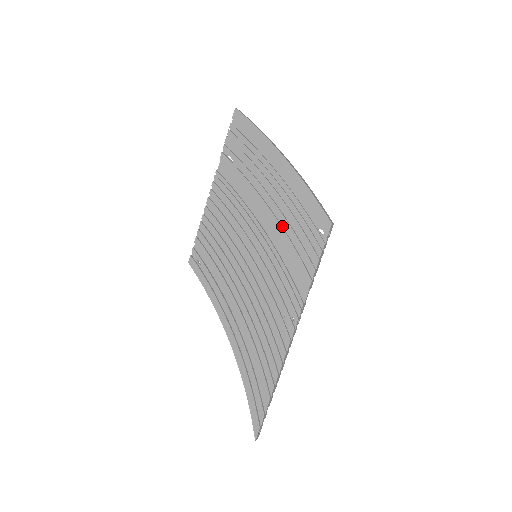
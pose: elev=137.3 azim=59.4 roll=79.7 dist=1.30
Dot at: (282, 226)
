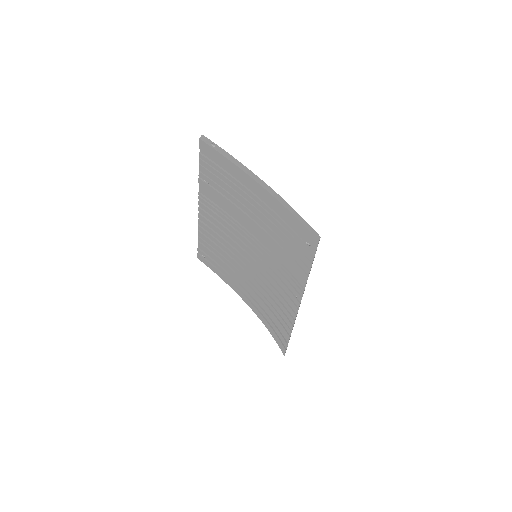
Dot at: (274, 238)
